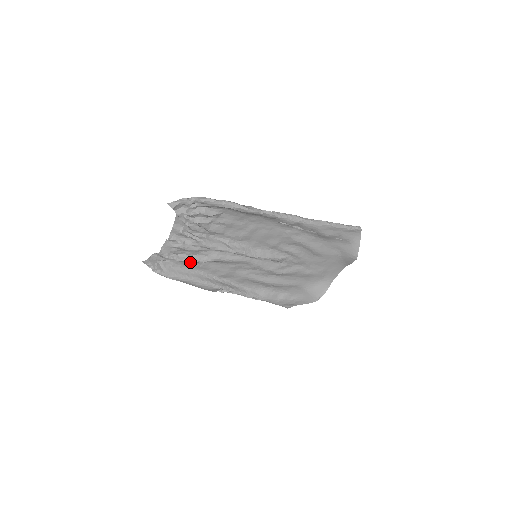
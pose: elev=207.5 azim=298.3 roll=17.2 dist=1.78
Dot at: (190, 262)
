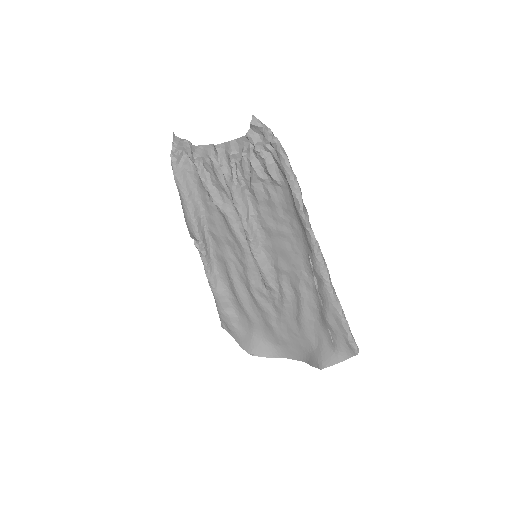
Dot at: occluded
